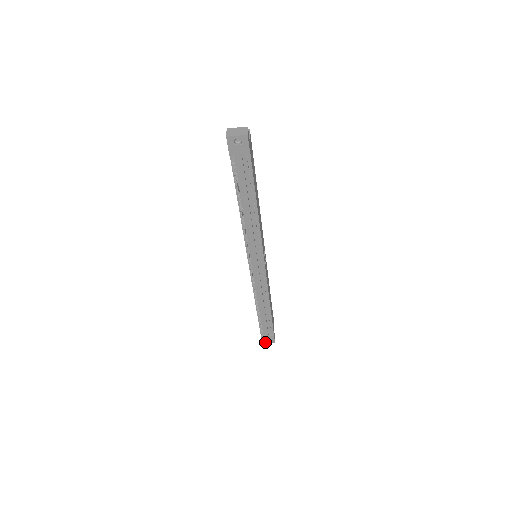
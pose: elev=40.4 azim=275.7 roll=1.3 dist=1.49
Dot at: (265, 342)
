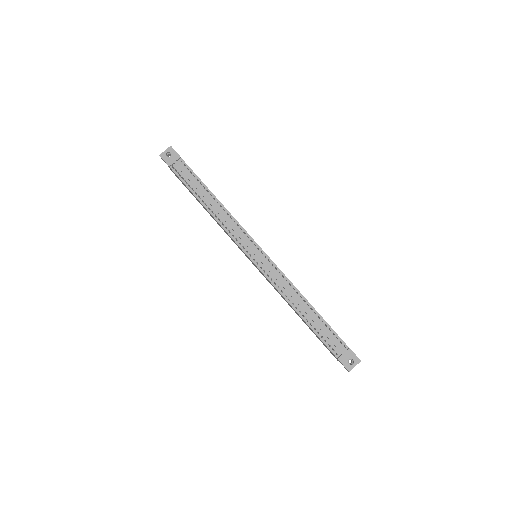
Dot at: (350, 367)
